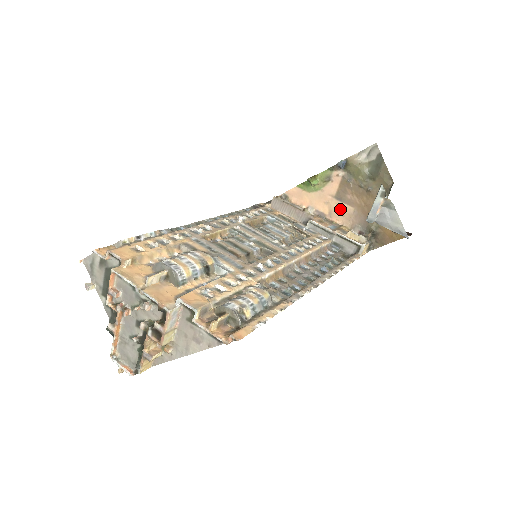
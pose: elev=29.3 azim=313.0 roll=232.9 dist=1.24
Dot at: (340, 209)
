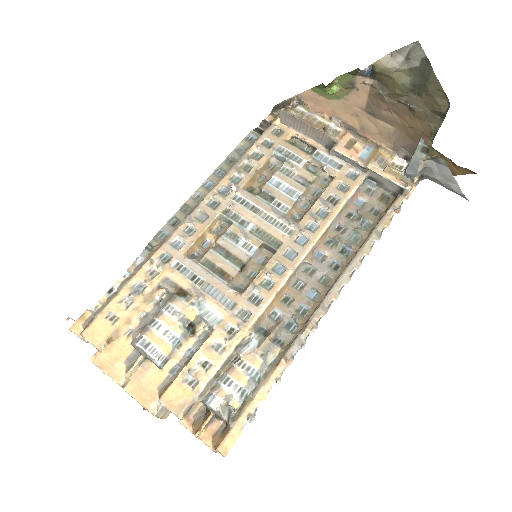
Dot at: (375, 126)
